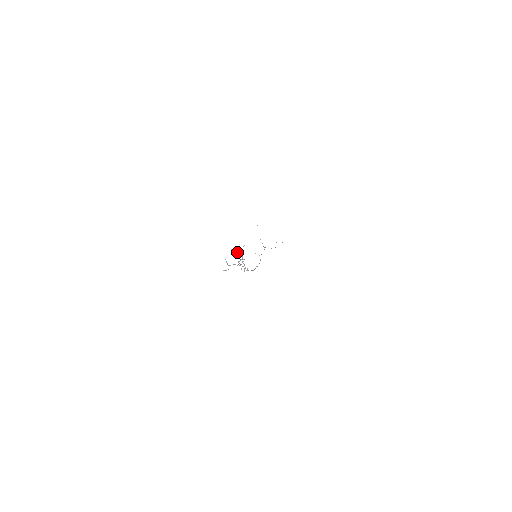
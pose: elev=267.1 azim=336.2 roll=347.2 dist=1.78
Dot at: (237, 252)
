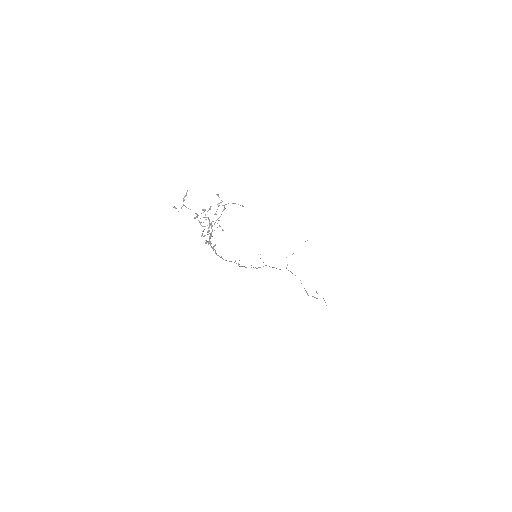
Dot at: (218, 203)
